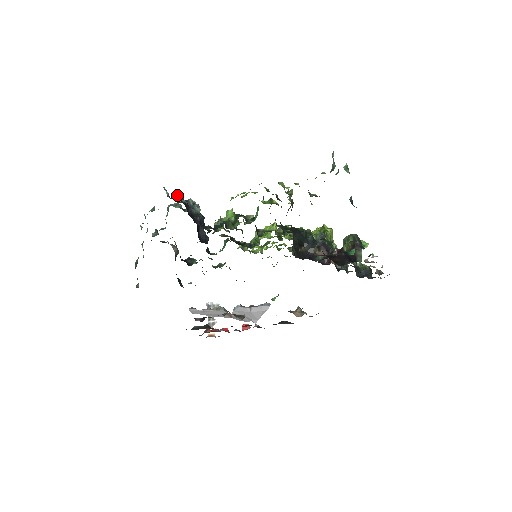
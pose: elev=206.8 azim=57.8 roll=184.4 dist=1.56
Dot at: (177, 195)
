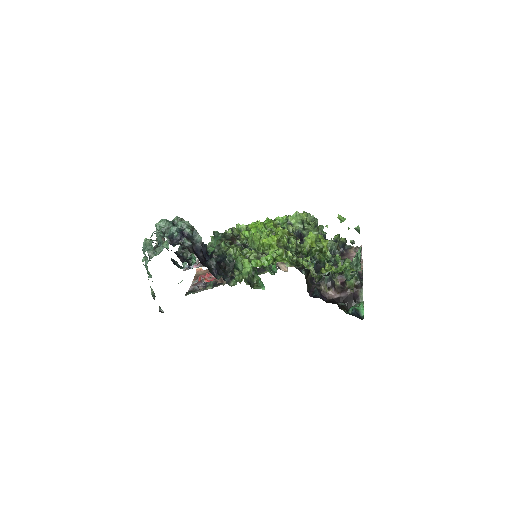
Dot at: (176, 235)
